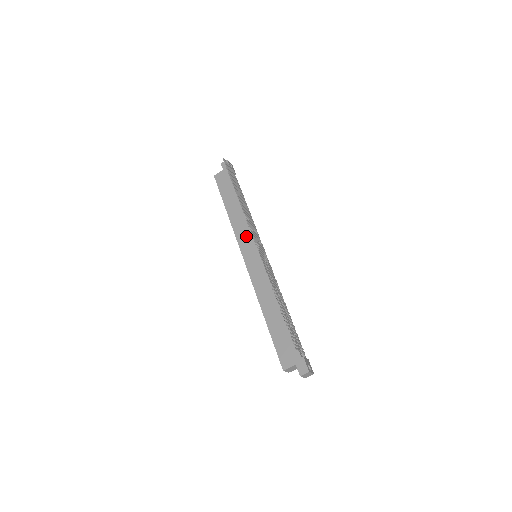
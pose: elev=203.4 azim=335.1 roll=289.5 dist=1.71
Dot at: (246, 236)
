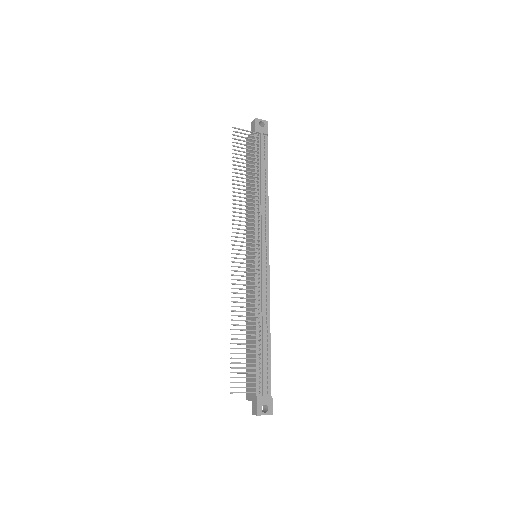
Dot at: (250, 229)
